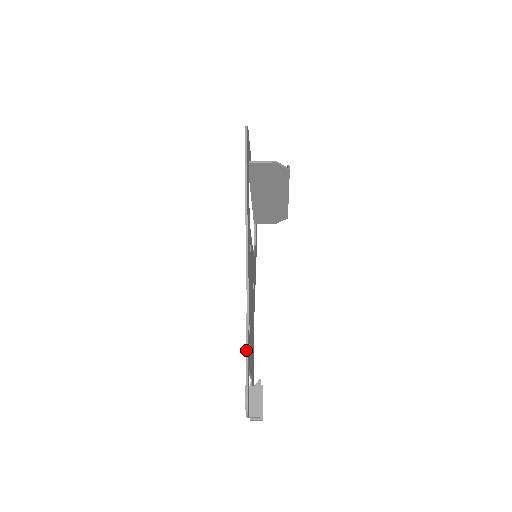
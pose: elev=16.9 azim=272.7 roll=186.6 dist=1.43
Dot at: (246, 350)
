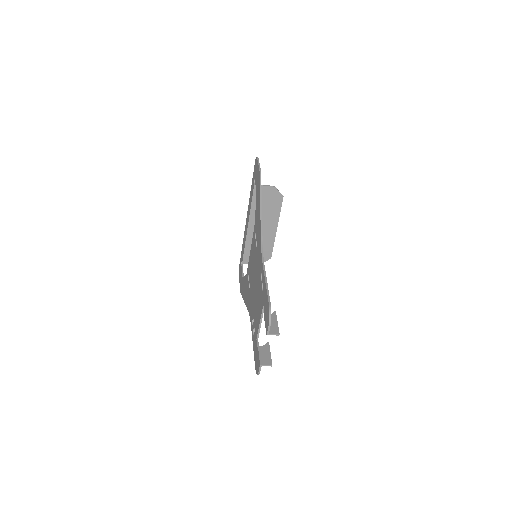
Dot at: (265, 280)
